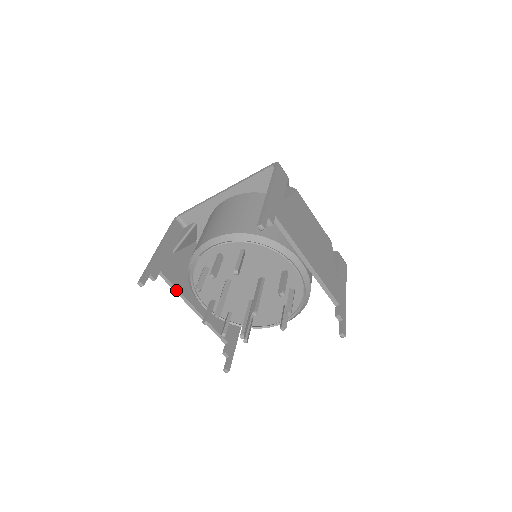
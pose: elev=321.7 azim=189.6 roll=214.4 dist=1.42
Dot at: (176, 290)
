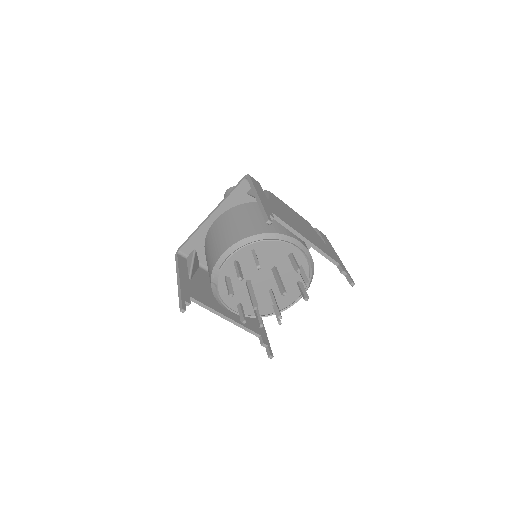
Dot at: (207, 308)
